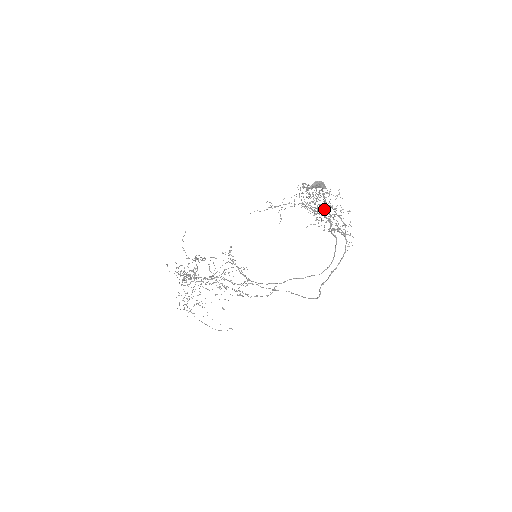
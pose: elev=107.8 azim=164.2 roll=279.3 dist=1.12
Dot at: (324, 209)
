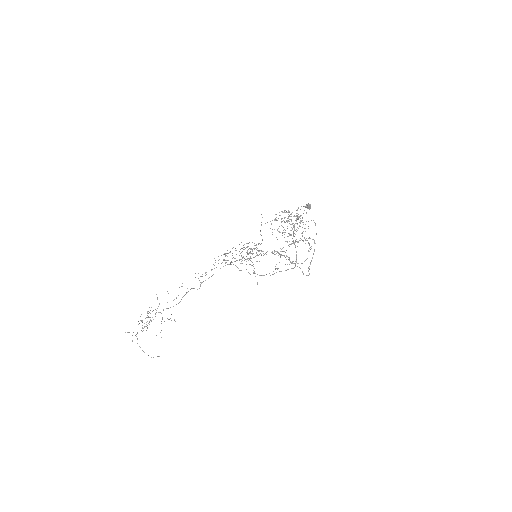
Dot at: occluded
